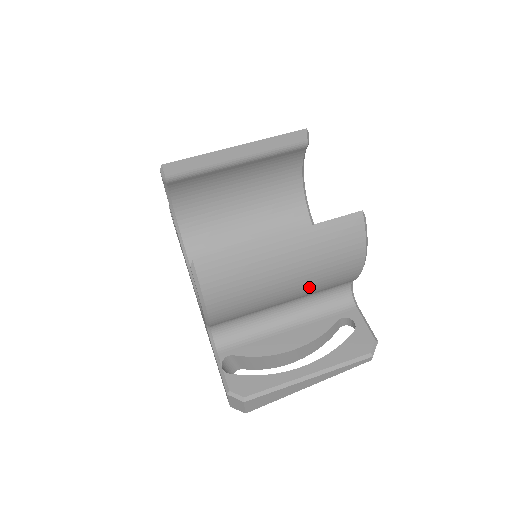
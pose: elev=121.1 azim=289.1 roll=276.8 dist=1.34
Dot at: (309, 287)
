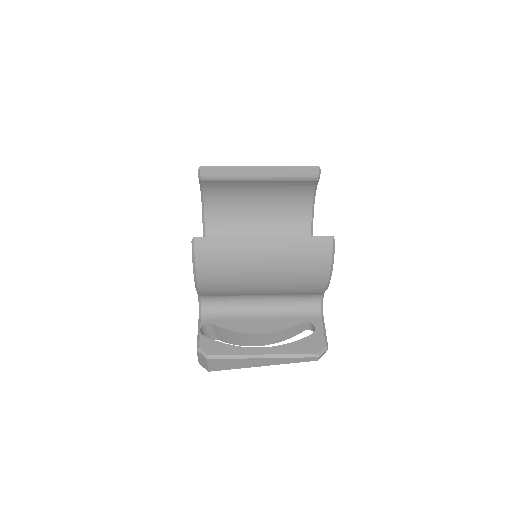
Dot at: (281, 286)
